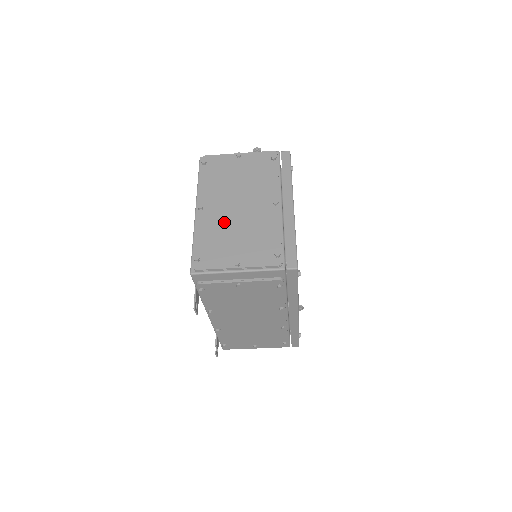
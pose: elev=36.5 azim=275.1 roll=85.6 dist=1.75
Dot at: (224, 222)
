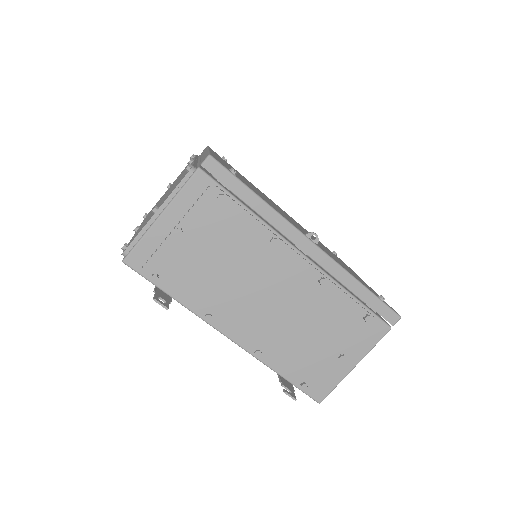
Dot at: occluded
